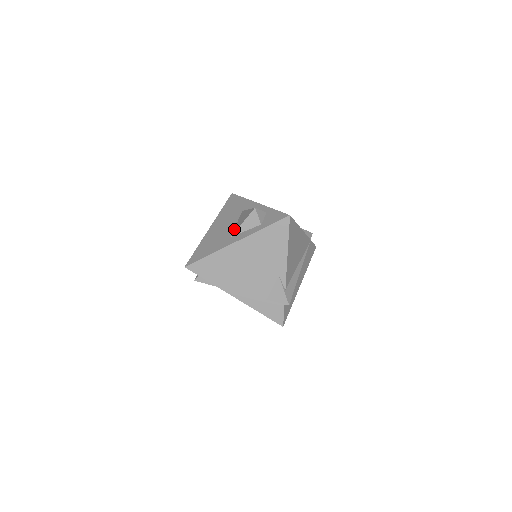
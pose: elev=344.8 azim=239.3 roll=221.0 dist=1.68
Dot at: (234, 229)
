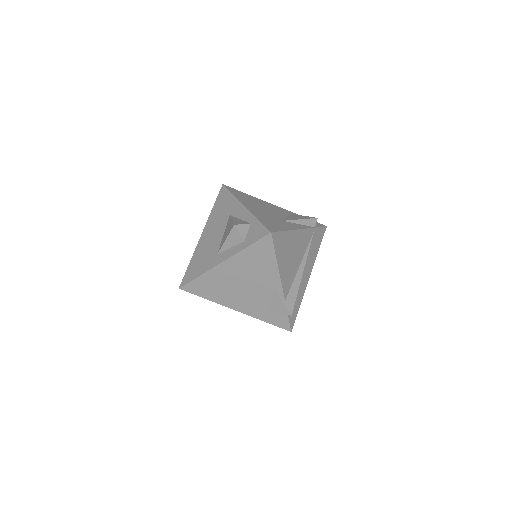
Dot at: (220, 243)
